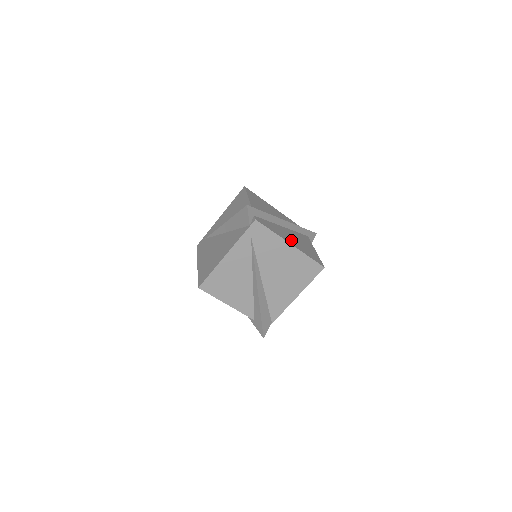
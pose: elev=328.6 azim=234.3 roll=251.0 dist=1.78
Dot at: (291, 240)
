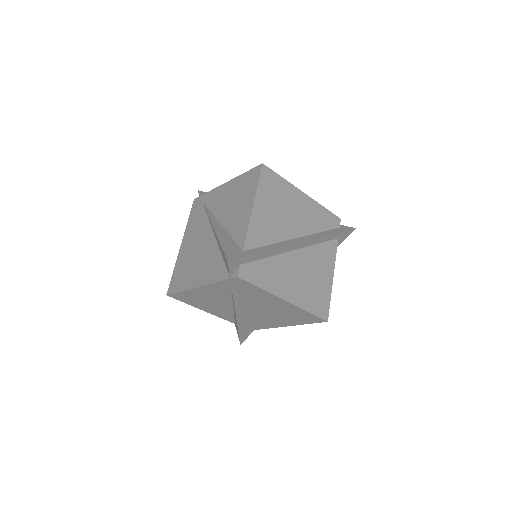
Dot at: (292, 286)
